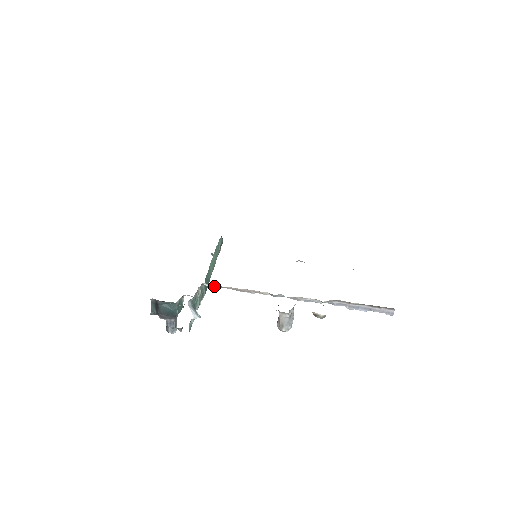
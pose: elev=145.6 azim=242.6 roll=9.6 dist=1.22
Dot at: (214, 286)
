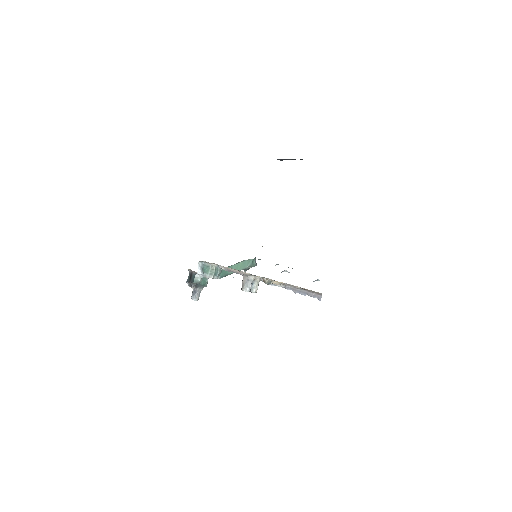
Dot at: (224, 268)
